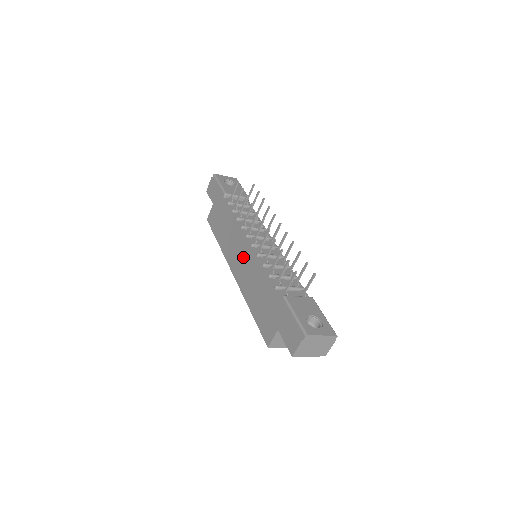
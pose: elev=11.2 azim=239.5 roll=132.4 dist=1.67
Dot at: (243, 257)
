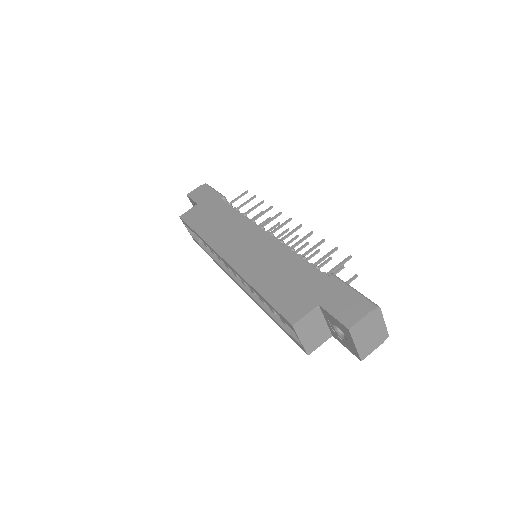
Dot at: (252, 243)
